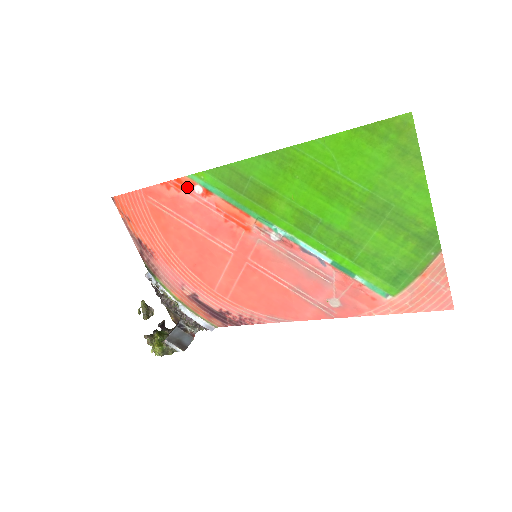
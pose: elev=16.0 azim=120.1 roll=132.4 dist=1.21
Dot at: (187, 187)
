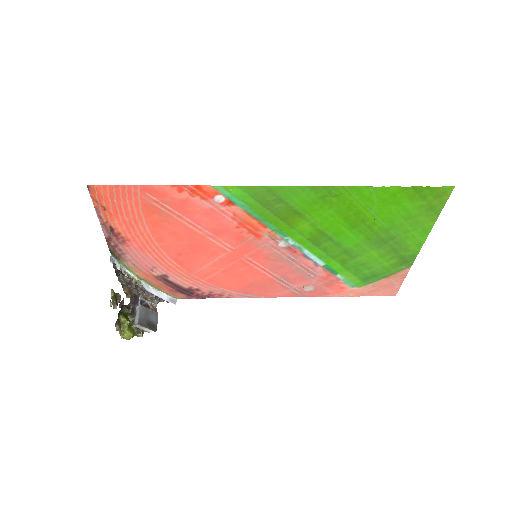
Dot at: (206, 194)
